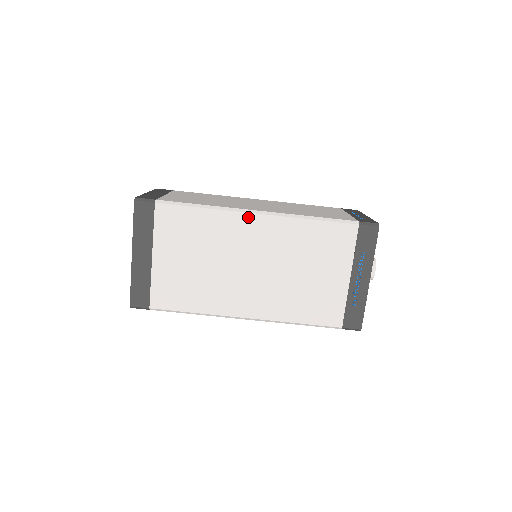
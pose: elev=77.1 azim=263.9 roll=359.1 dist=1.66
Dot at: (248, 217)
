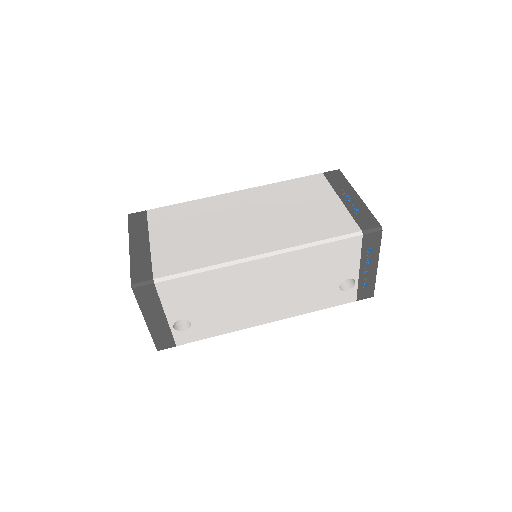
Dot at: (229, 195)
